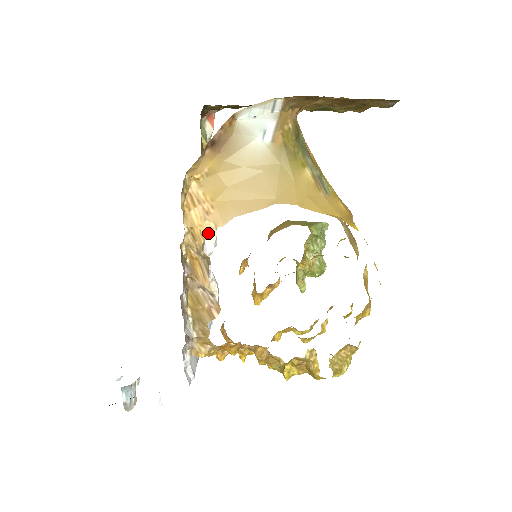
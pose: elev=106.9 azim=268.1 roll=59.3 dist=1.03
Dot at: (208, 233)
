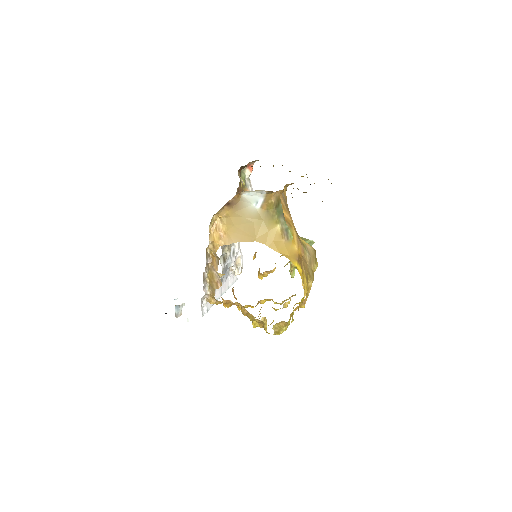
Dot at: occluded
